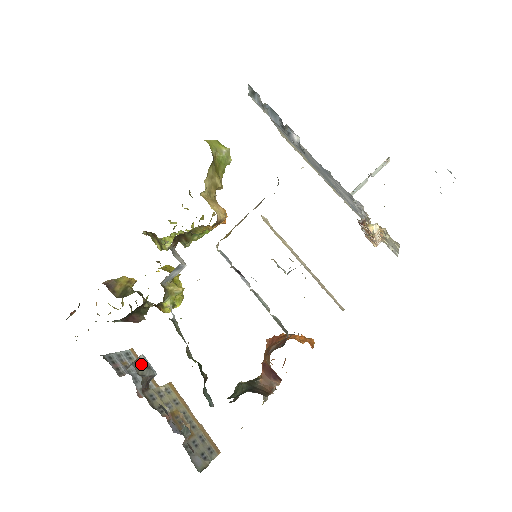
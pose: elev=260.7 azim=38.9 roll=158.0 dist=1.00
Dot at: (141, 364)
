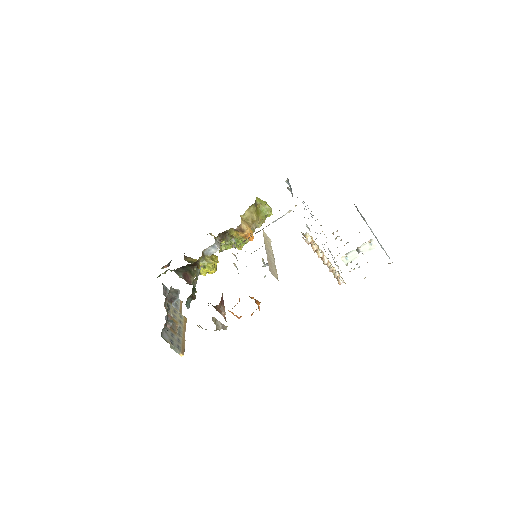
Dot at: (175, 291)
